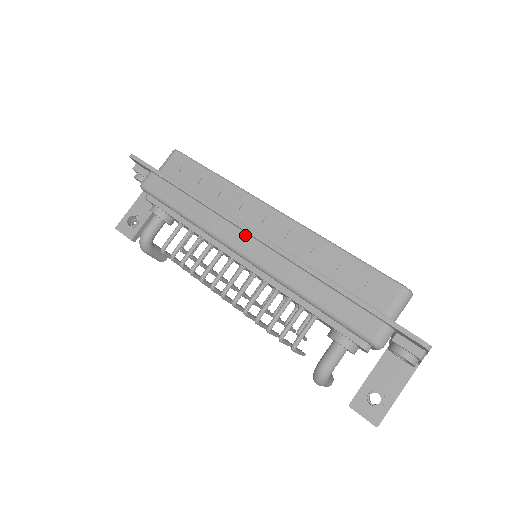
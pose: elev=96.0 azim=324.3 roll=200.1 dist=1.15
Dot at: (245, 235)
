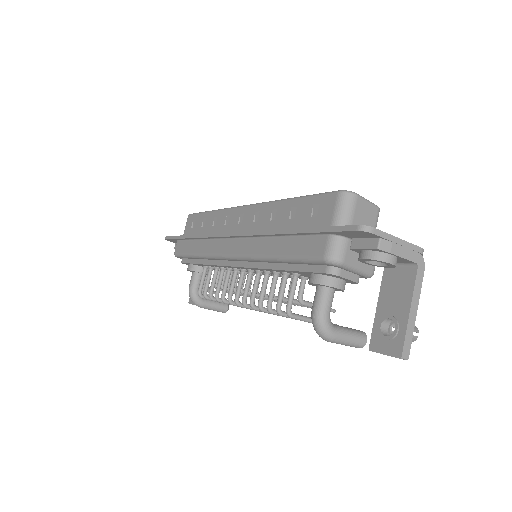
Dot at: (228, 240)
